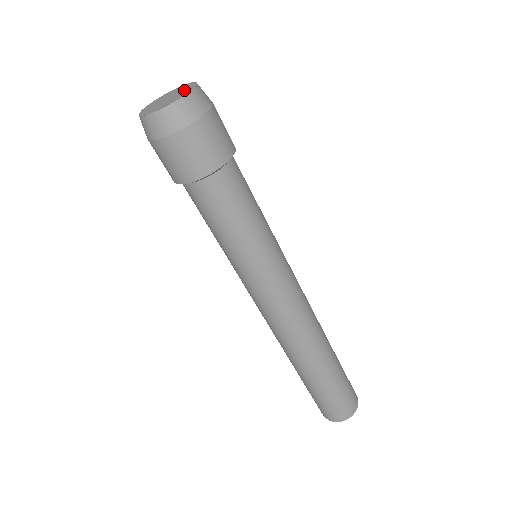
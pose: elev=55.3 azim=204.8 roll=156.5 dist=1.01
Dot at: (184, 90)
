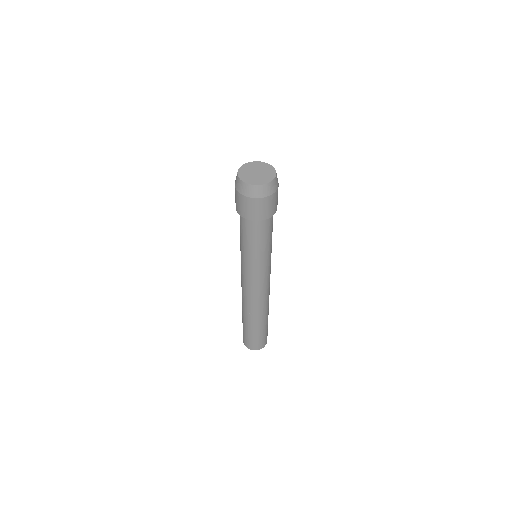
Dot at: (268, 172)
